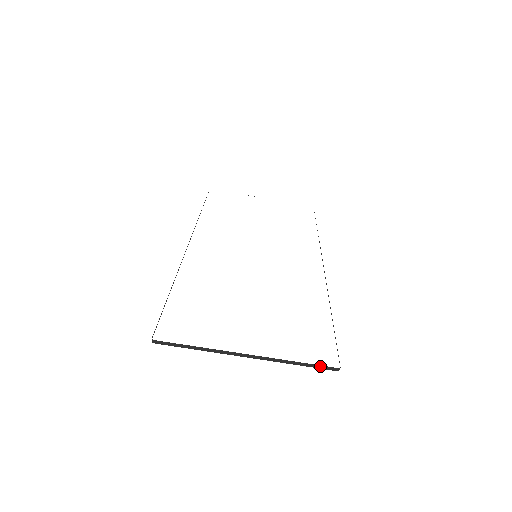
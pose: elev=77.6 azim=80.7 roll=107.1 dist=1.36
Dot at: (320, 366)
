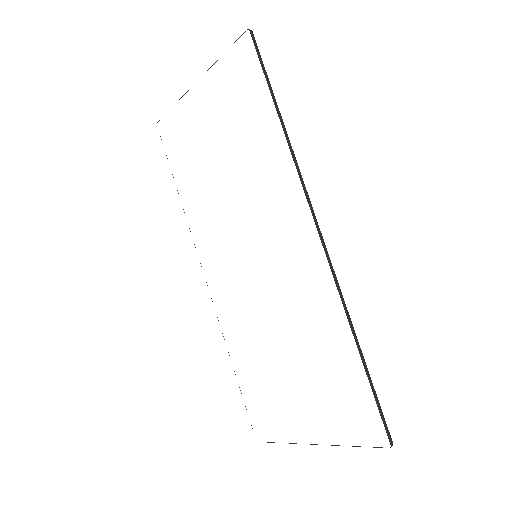
Dot at: (373, 447)
